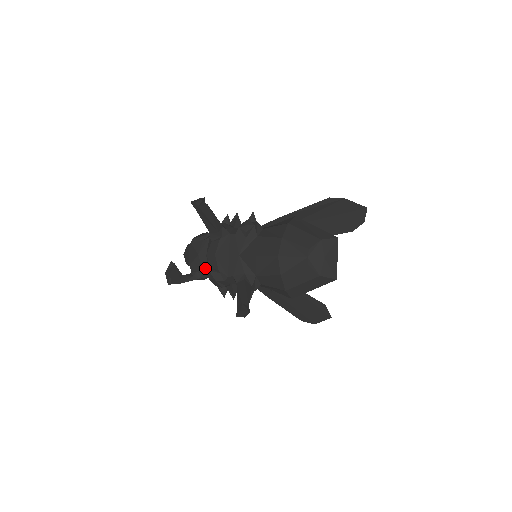
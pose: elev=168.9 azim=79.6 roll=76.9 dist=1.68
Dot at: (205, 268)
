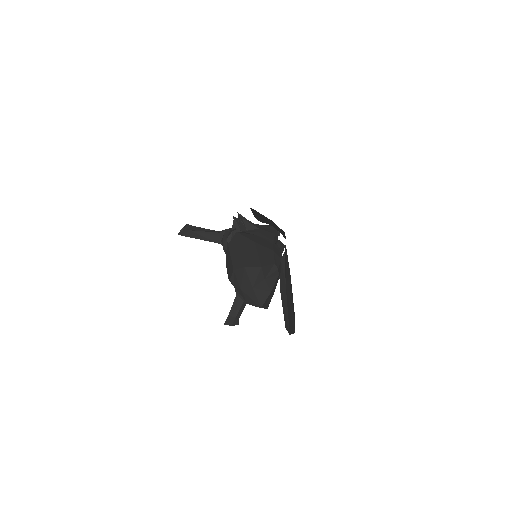
Dot at: occluded
